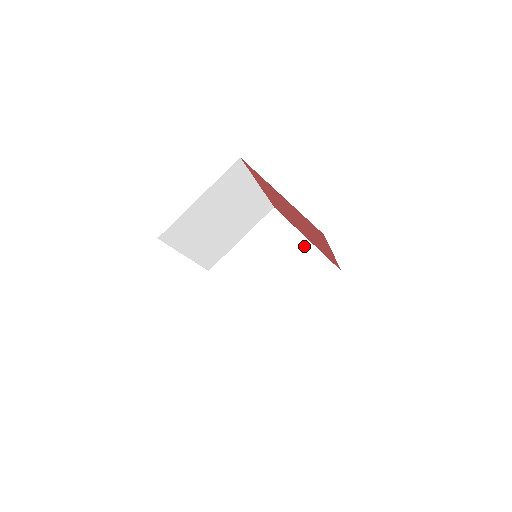
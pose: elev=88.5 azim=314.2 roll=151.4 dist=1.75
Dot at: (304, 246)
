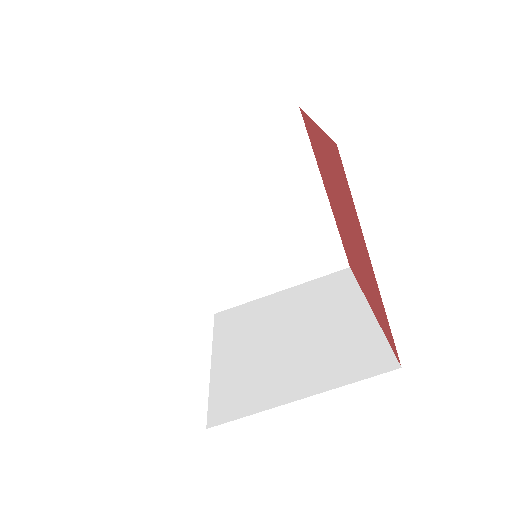
Dot at: (360, 317)
